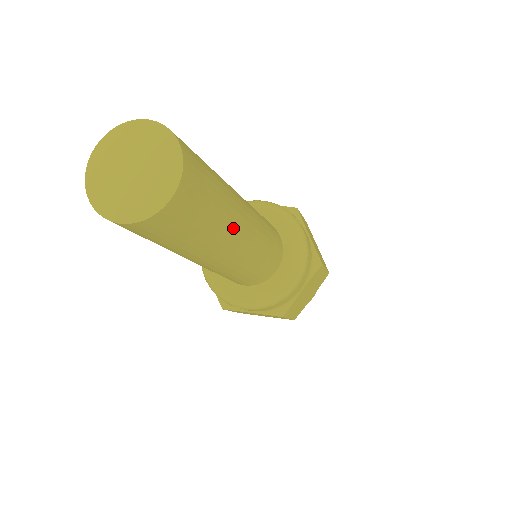
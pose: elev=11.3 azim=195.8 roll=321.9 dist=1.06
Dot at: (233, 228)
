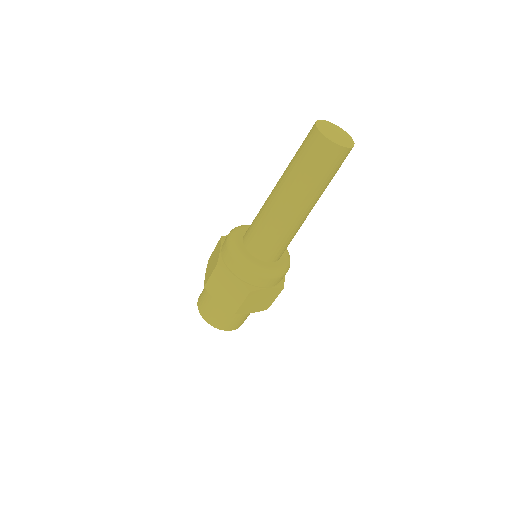
Dot at: (318, 197)
